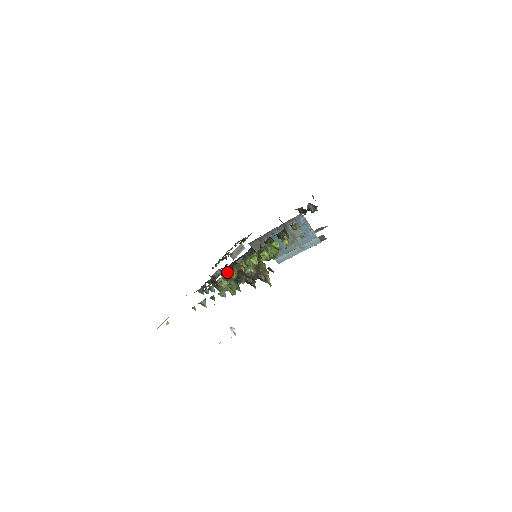
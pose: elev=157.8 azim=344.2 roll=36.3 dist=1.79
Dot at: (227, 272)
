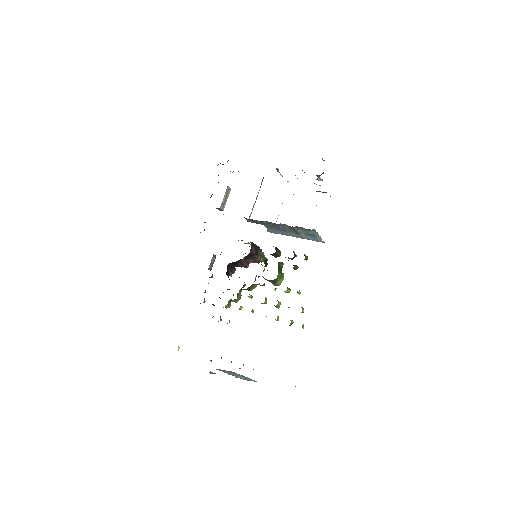
Dot at: occluded
